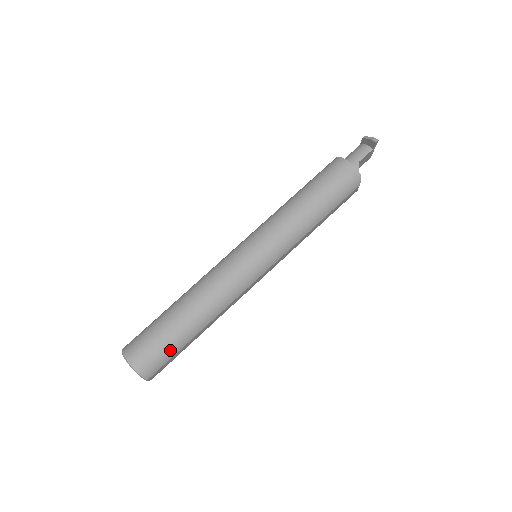
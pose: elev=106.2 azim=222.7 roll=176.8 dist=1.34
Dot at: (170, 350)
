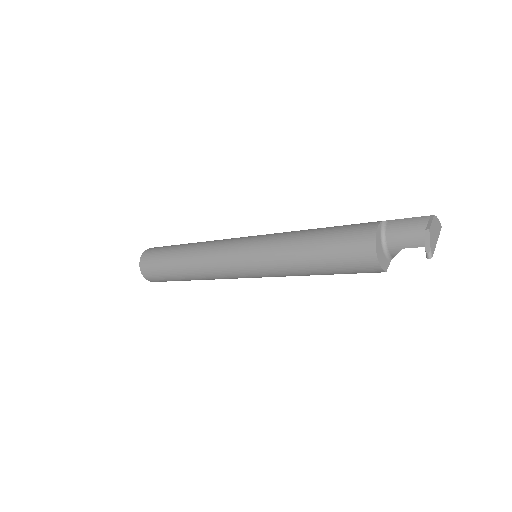
Dot at: occluded
